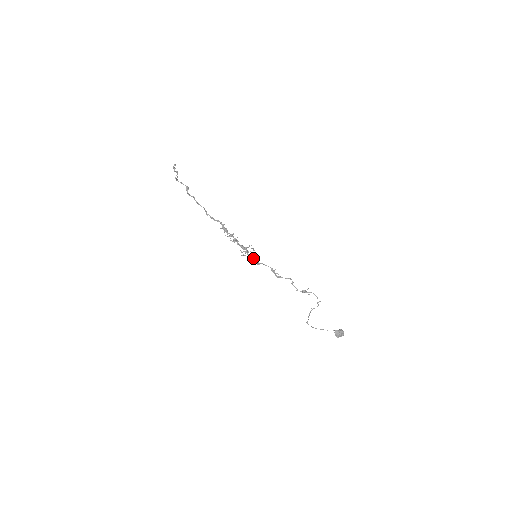
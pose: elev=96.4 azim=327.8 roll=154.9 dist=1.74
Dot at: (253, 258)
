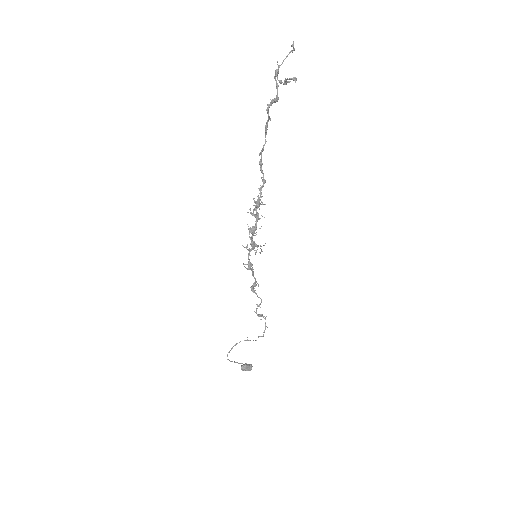
Dot at: (250, 262)
